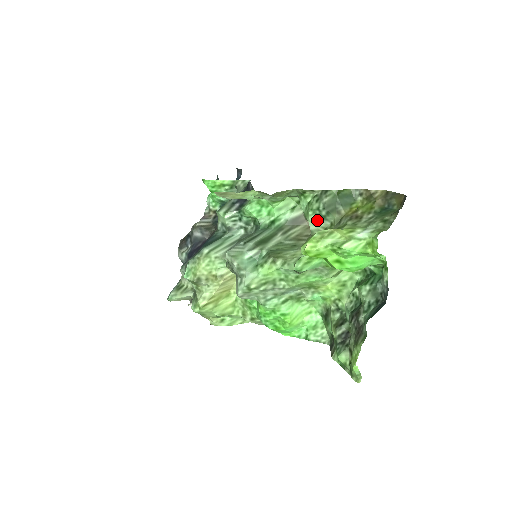
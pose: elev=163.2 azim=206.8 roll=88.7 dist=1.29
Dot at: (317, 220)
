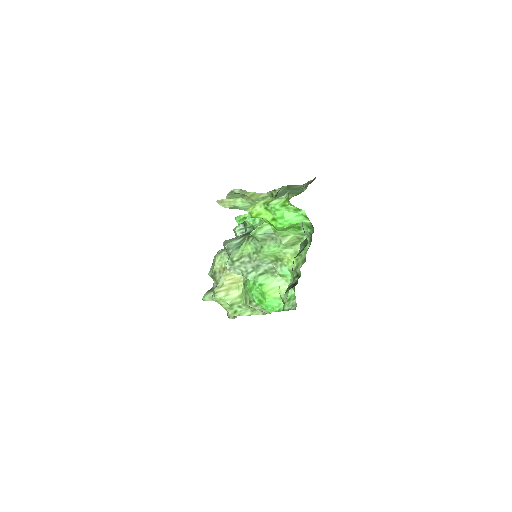
Dot at: occluded
